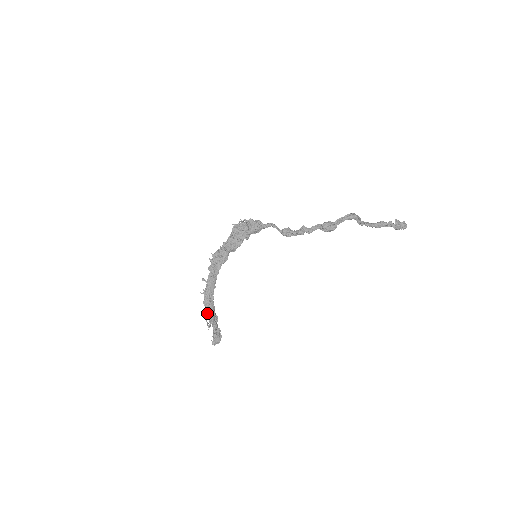
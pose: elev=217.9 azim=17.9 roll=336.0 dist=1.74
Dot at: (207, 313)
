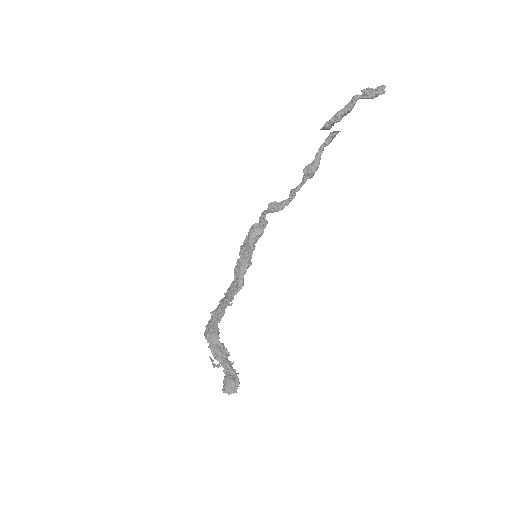
Dot at: (209, 345)
